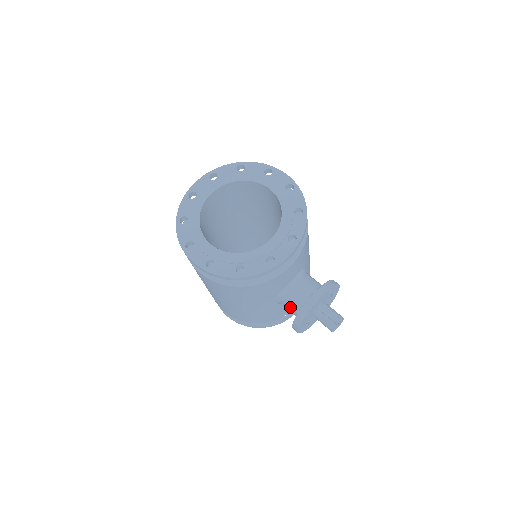
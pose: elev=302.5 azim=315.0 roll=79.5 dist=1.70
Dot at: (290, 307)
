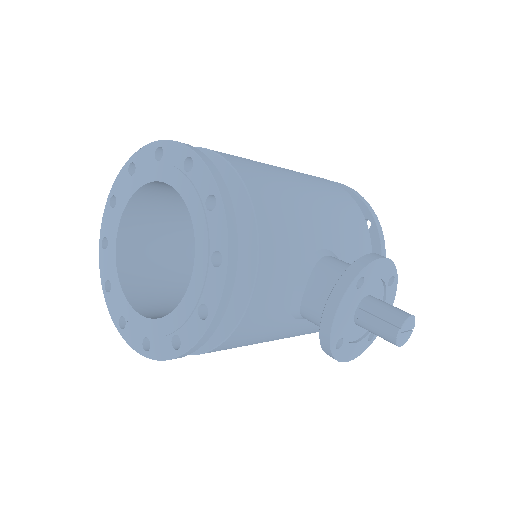
Dot at: occluded
